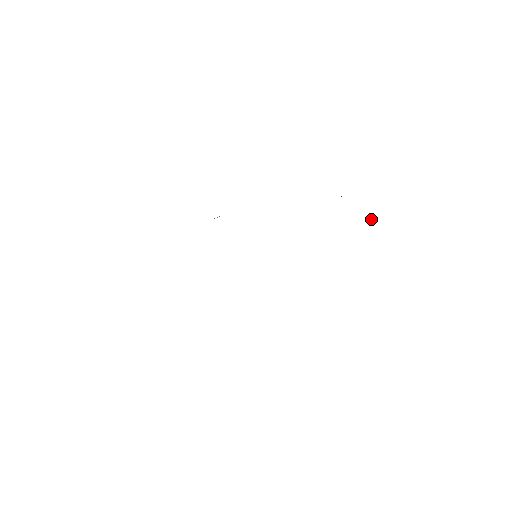
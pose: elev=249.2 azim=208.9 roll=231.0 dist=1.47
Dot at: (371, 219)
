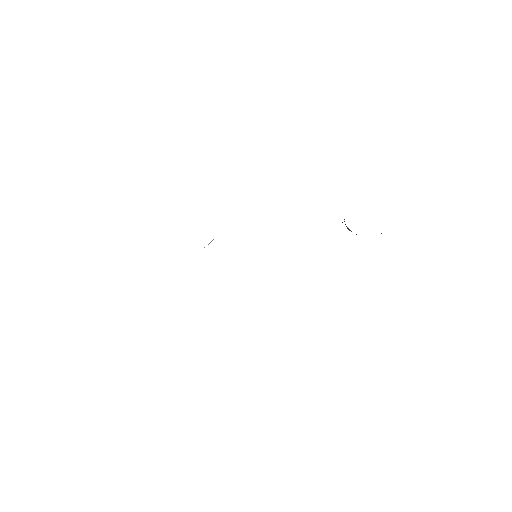
Dot at: occluded
